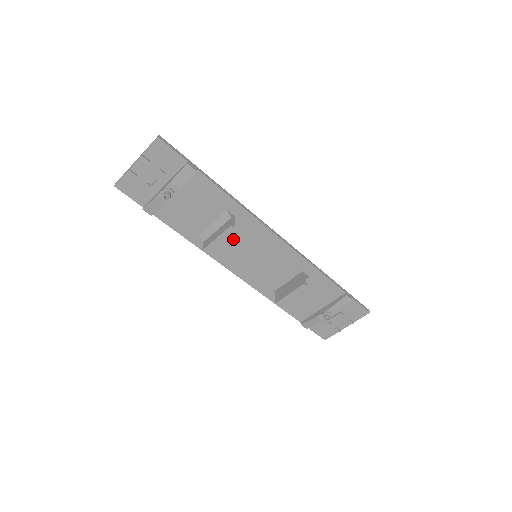
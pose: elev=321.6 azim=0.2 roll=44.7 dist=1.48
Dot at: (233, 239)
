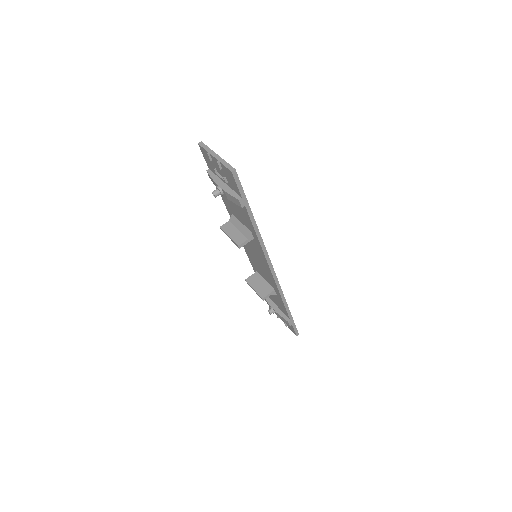
Dot at: occluded
